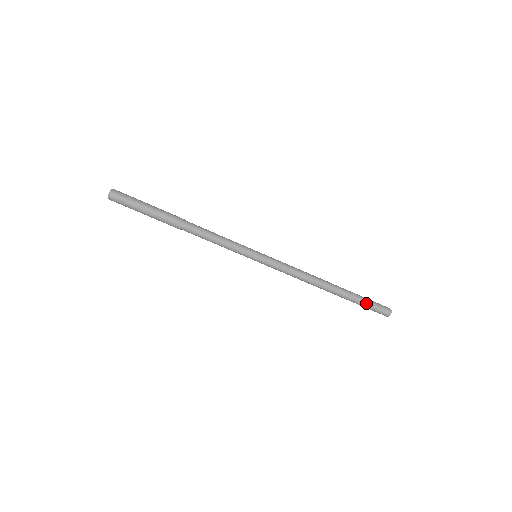
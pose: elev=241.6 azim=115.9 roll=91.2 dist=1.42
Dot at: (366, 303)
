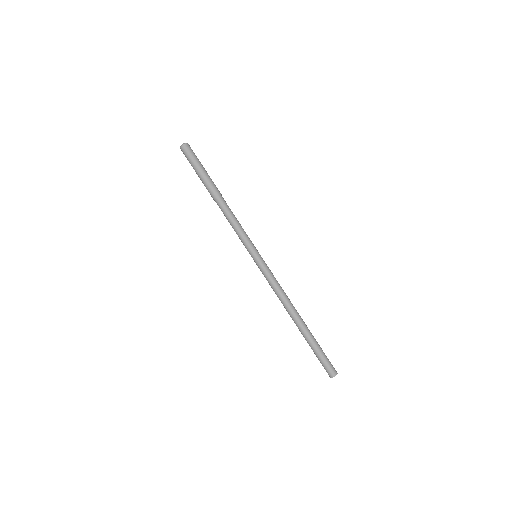
Dot at: (318, 353)
